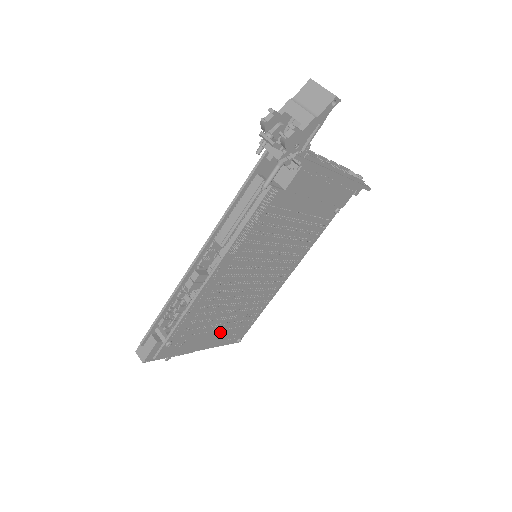
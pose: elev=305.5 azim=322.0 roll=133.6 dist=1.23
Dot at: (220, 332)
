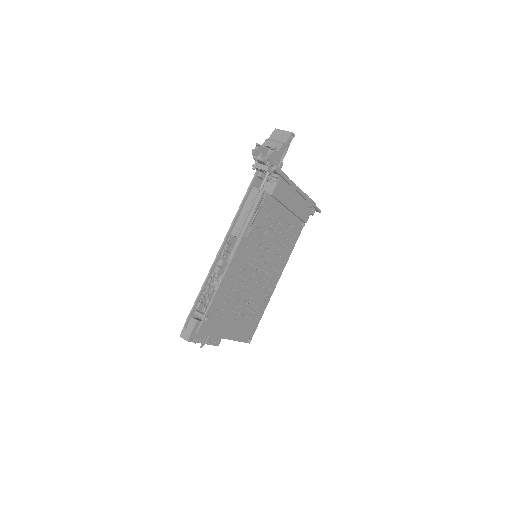
Dot at: (237, 323)
